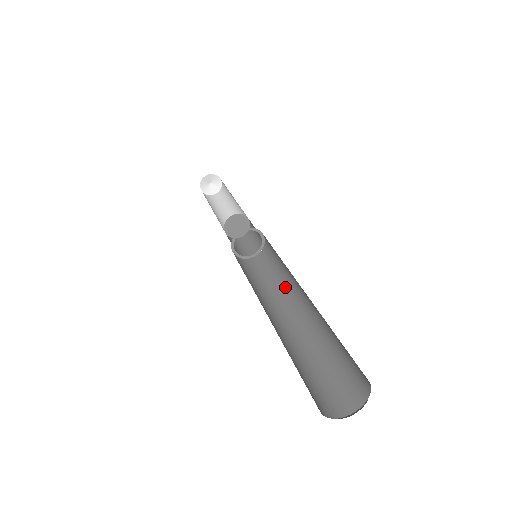
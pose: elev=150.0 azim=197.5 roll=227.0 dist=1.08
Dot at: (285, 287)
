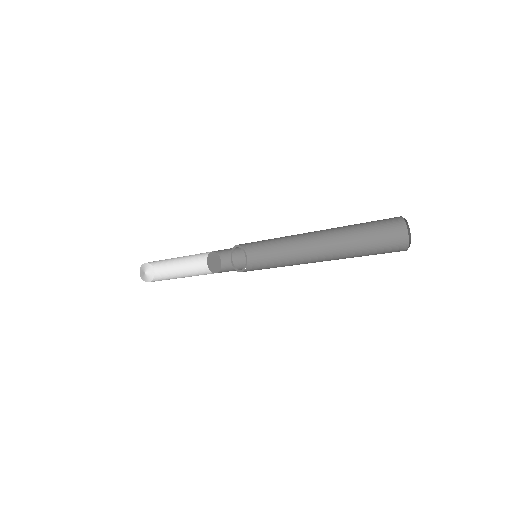
Dot at: (293, 259)
